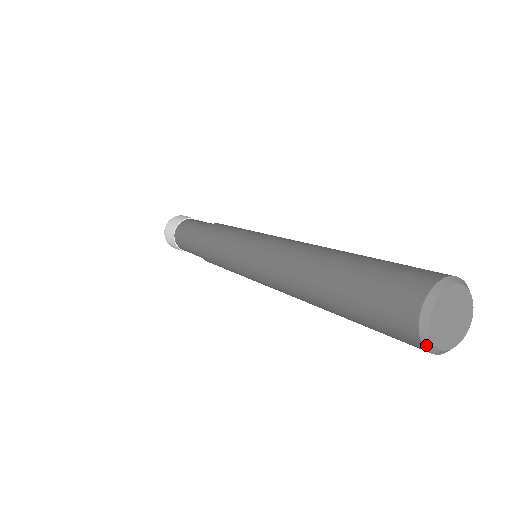
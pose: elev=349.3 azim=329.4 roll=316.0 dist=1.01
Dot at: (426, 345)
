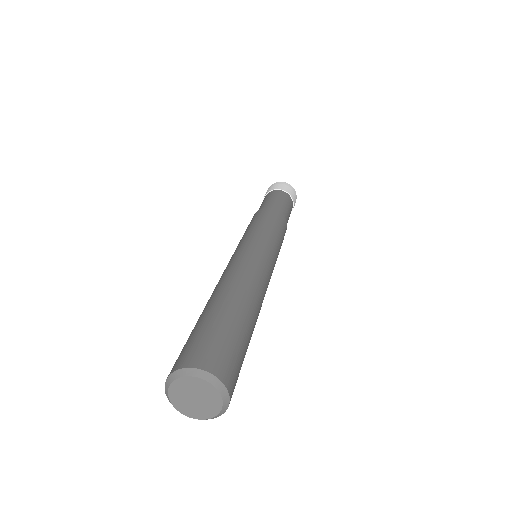
Dot at: (189, 416)
